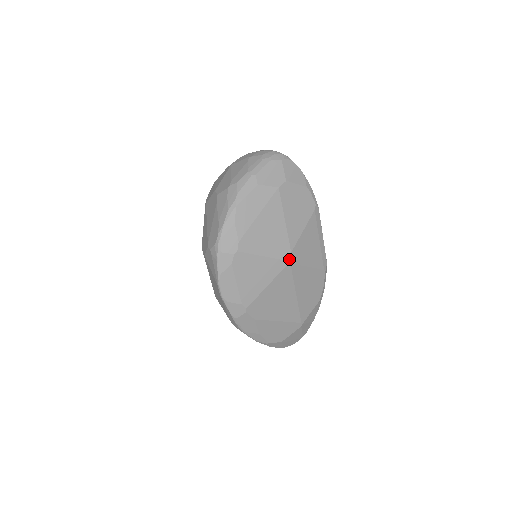
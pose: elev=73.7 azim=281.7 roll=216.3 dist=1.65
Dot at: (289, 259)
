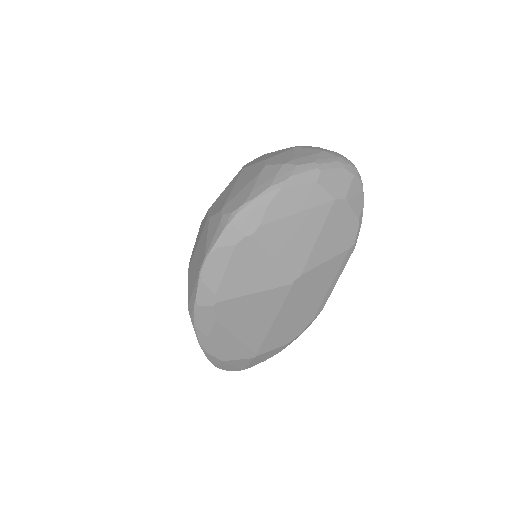
Dot at: (295, 280)
